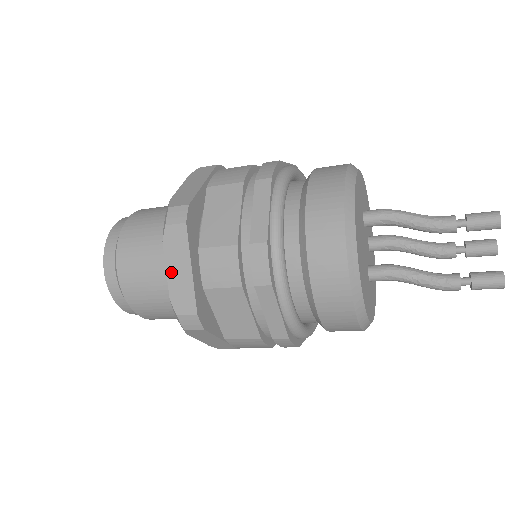
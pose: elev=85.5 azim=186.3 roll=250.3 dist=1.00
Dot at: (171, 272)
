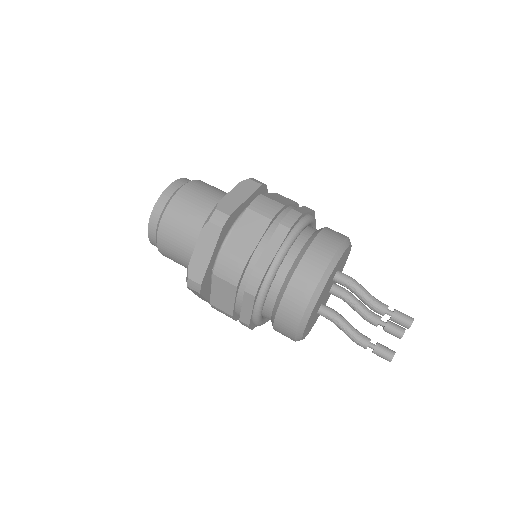
Dot at: (197, 251)
